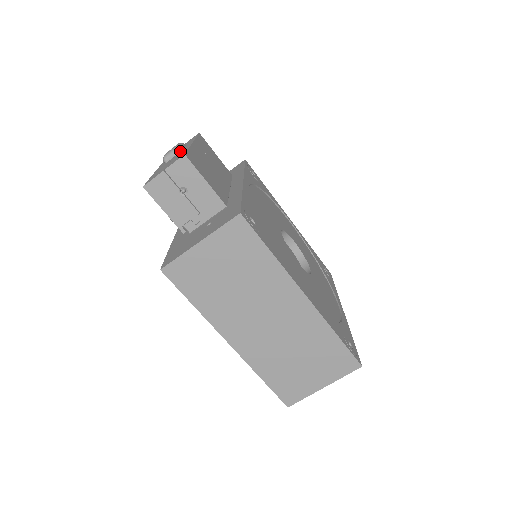
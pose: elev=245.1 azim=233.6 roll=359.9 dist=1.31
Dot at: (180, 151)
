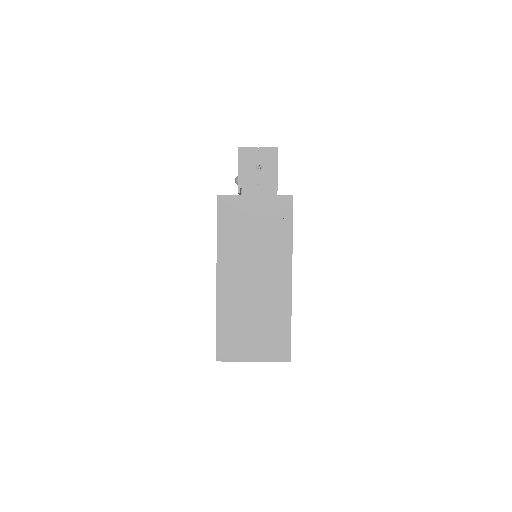
Dot at: occluded
